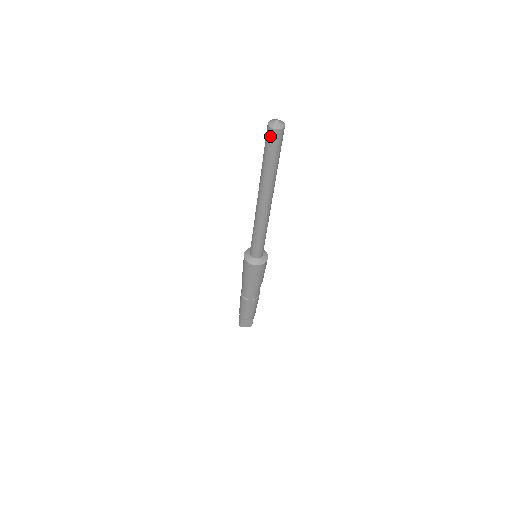
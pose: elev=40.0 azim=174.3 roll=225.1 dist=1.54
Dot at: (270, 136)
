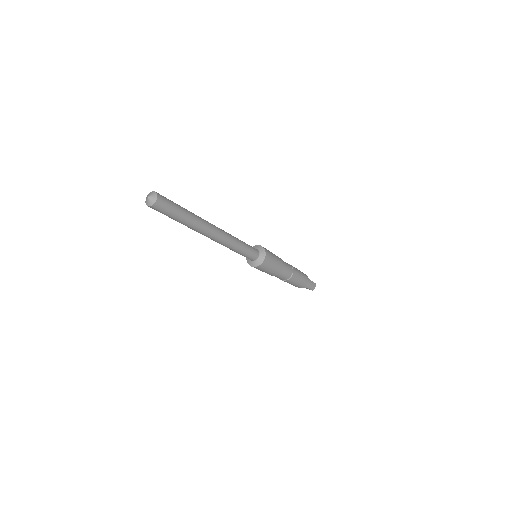
Dot at: occluded
